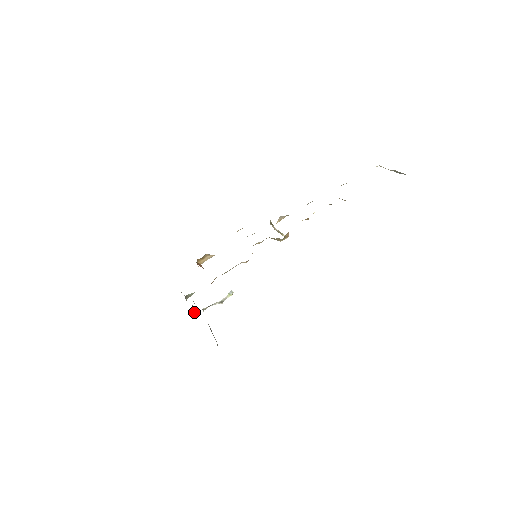
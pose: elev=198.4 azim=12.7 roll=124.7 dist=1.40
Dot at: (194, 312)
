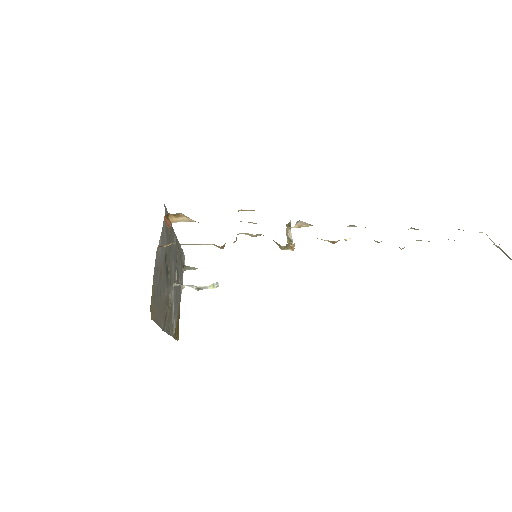
Dot at: (181, 287)
